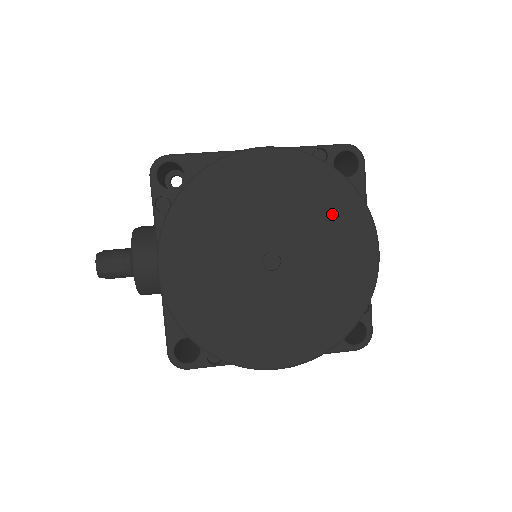
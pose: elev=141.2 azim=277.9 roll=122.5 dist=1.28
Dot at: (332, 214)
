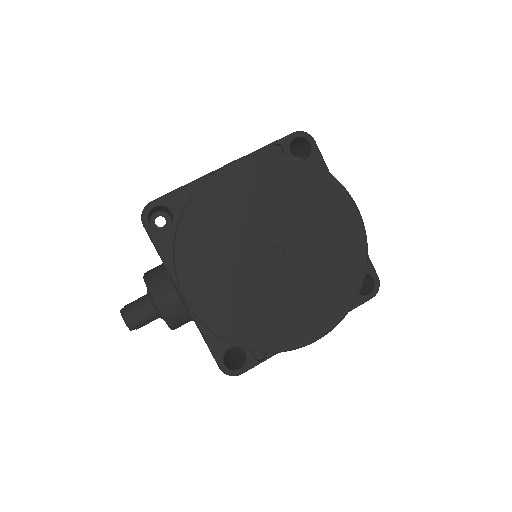
Dot at: (308, 195)
